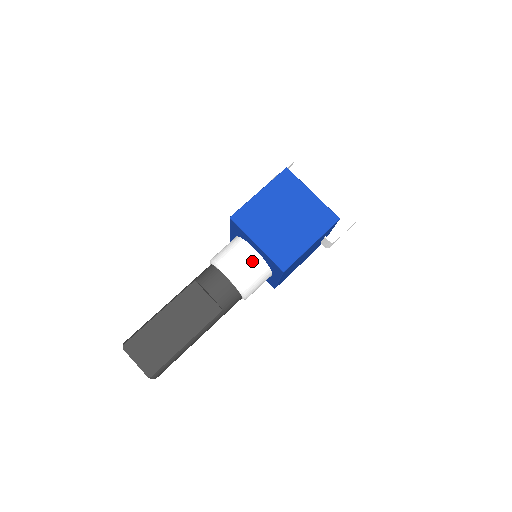
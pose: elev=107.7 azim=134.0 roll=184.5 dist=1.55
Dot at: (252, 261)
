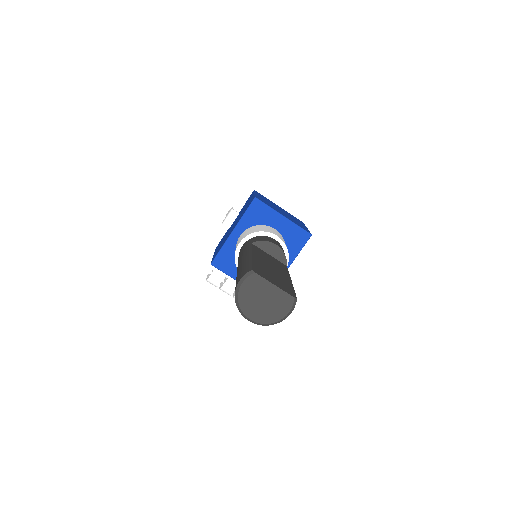
Dot at: (280, 235)
